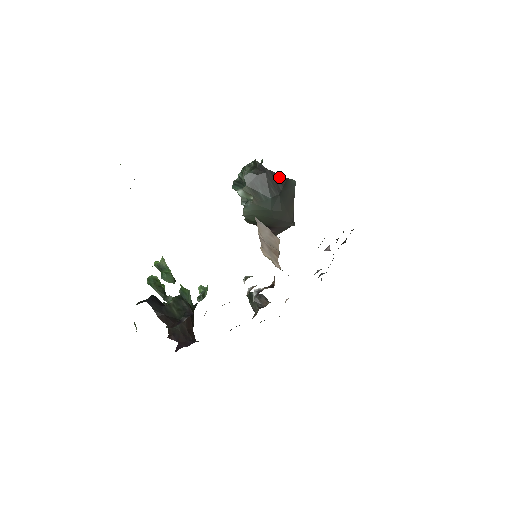
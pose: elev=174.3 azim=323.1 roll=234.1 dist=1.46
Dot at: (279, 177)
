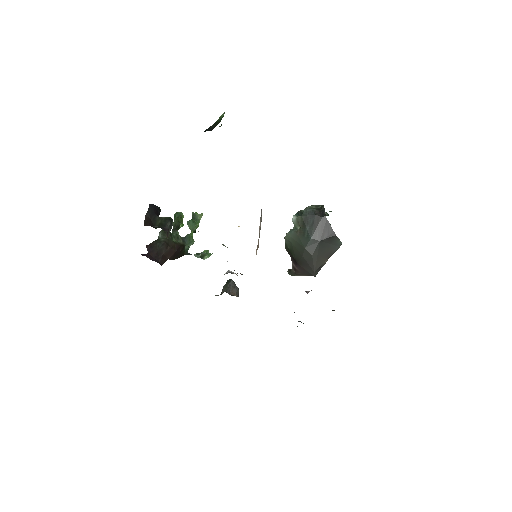
Dot at: (330, 229)
